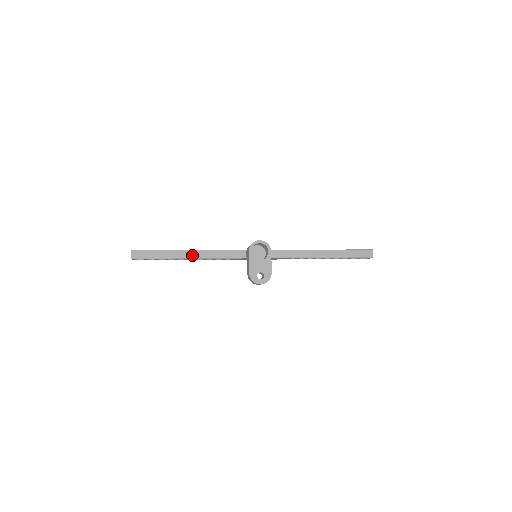
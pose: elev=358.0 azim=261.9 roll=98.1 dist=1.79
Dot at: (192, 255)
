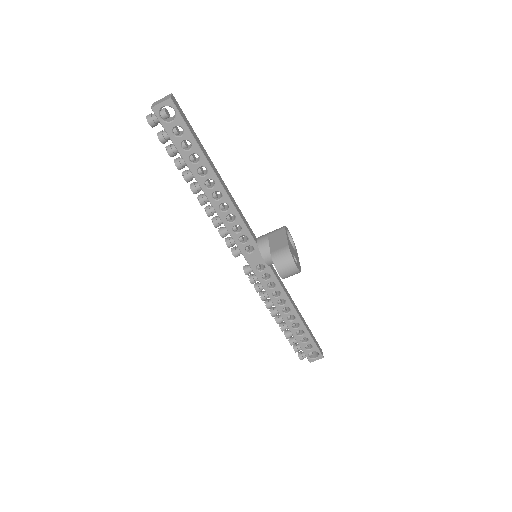
Dot at: (220, 179)
